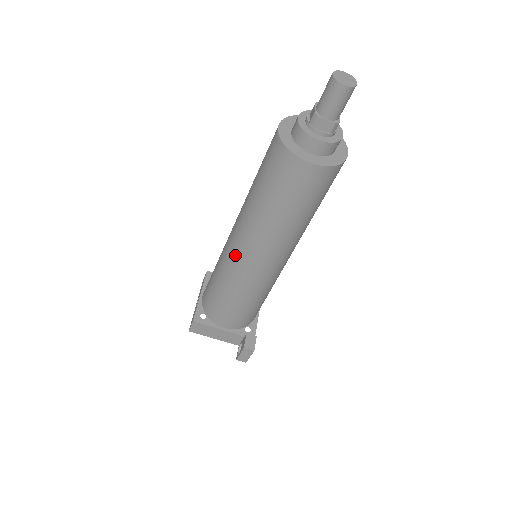
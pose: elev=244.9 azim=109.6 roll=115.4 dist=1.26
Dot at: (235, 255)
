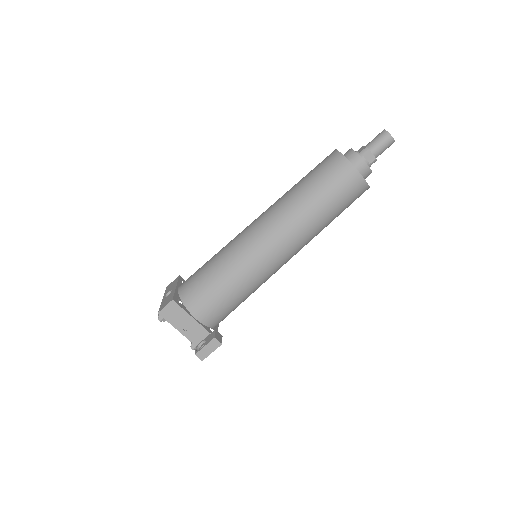
Dot at: (255, 238)
